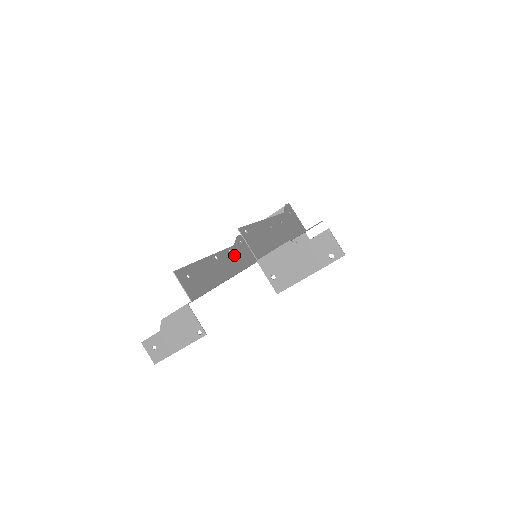
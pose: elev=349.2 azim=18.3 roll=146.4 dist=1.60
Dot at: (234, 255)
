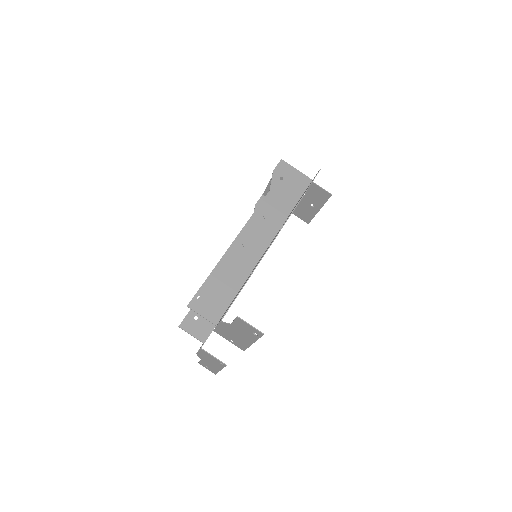
Dot at: occluded
